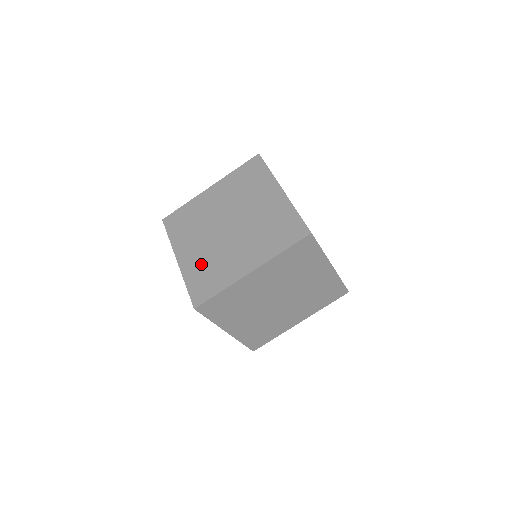
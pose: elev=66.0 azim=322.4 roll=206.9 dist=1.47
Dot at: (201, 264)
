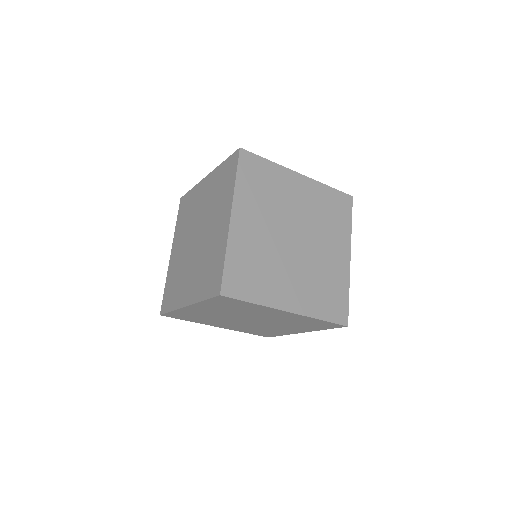
Dot at: (175, 270)
